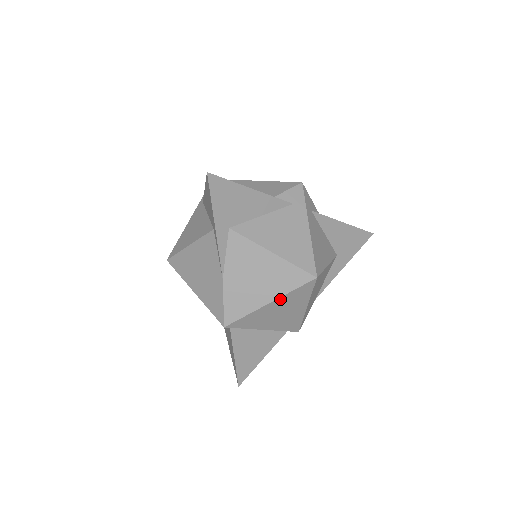
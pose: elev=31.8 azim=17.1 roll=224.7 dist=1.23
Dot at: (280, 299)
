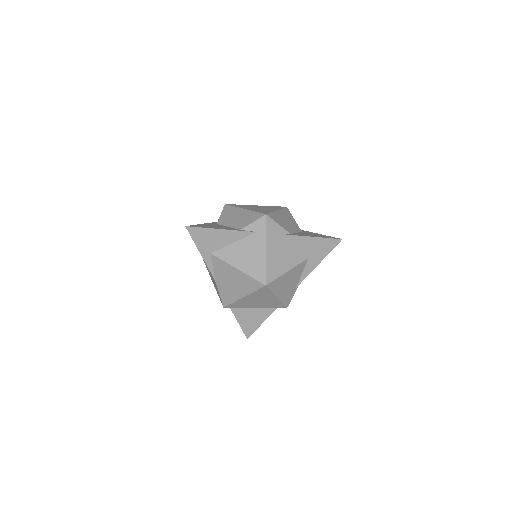
Dot at: (250, 295)
